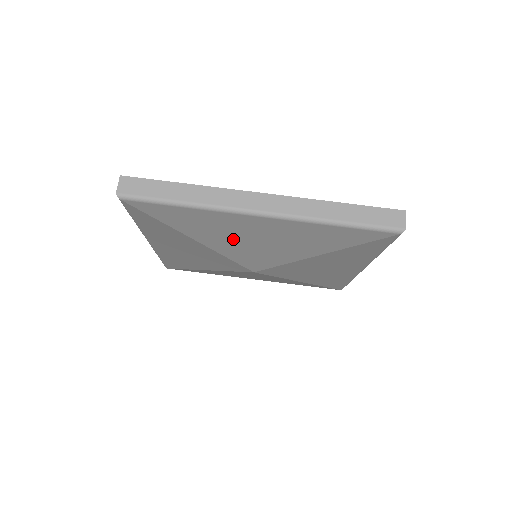
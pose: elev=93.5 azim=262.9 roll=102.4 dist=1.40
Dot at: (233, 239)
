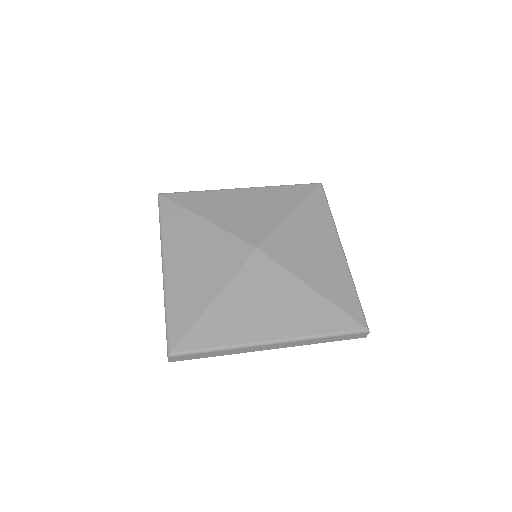
Dot at: (232, 212)
